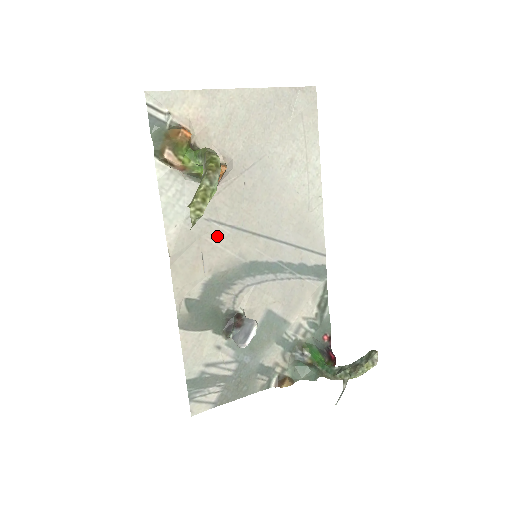
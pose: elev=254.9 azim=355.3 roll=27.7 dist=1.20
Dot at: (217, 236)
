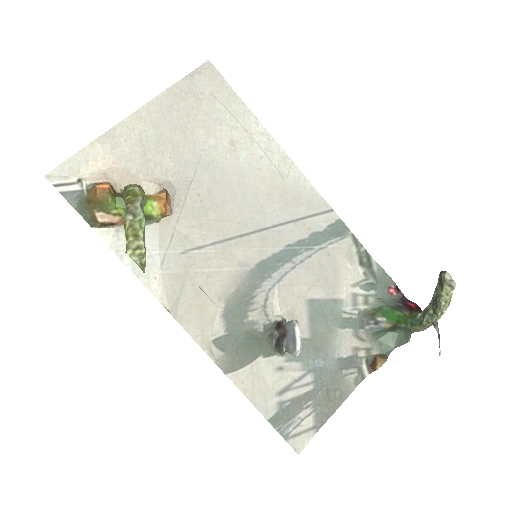
Dot at: (204, 262)
